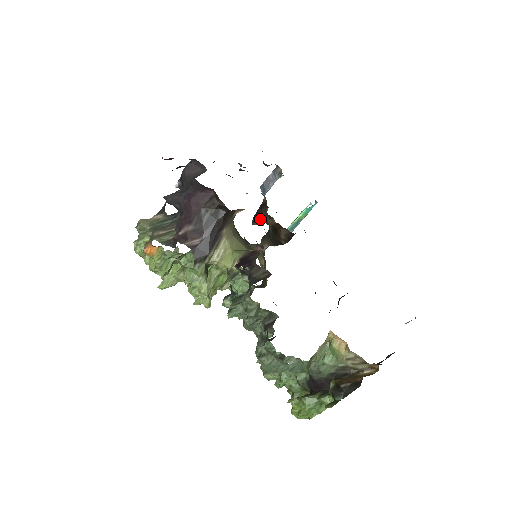
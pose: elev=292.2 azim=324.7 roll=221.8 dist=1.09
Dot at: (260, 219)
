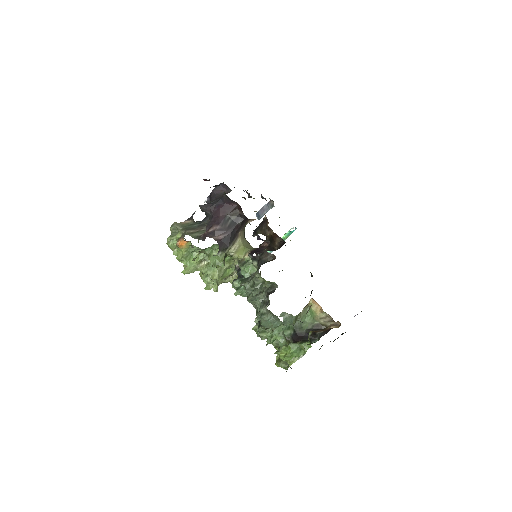
Dot at: (260, 232)
